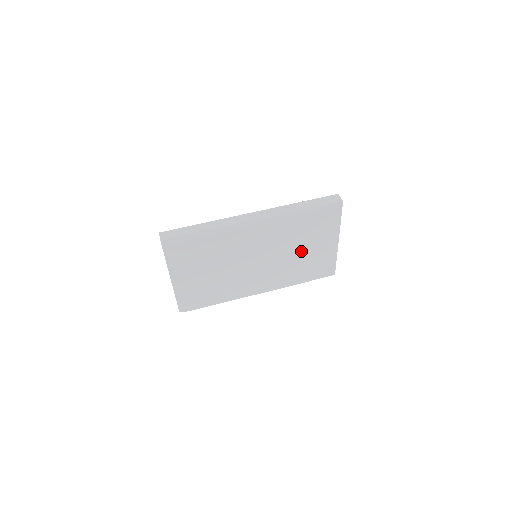
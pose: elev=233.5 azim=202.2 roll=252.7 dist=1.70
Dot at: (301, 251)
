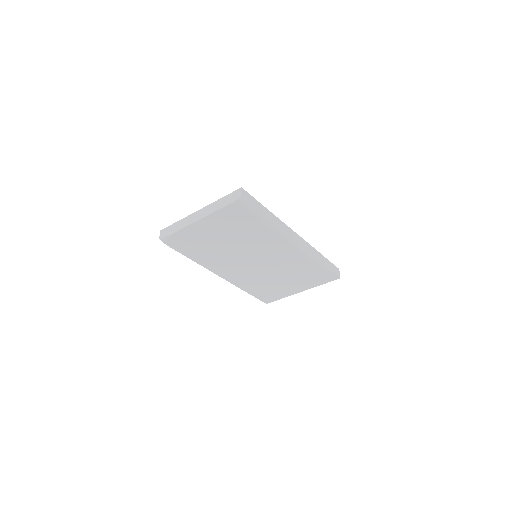
Dot at: (280, 278)
